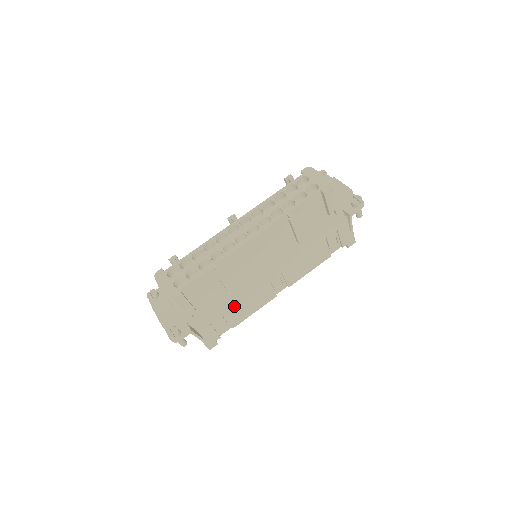
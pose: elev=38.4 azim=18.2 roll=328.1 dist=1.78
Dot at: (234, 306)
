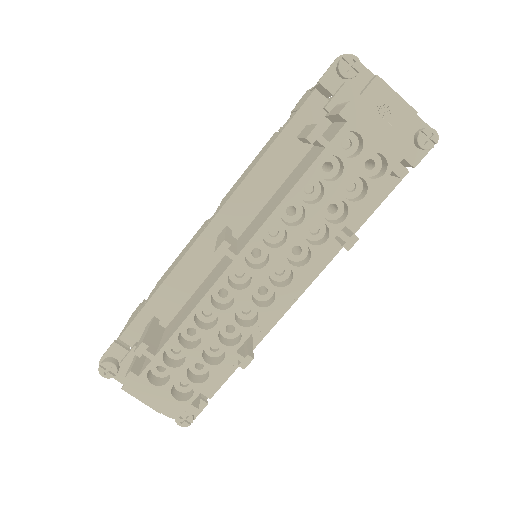
Dot at: occluded
